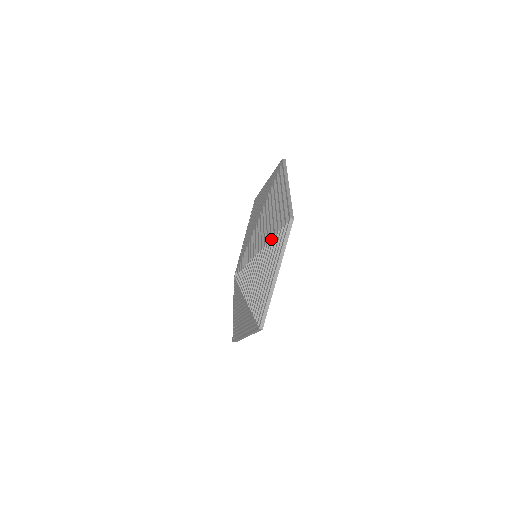
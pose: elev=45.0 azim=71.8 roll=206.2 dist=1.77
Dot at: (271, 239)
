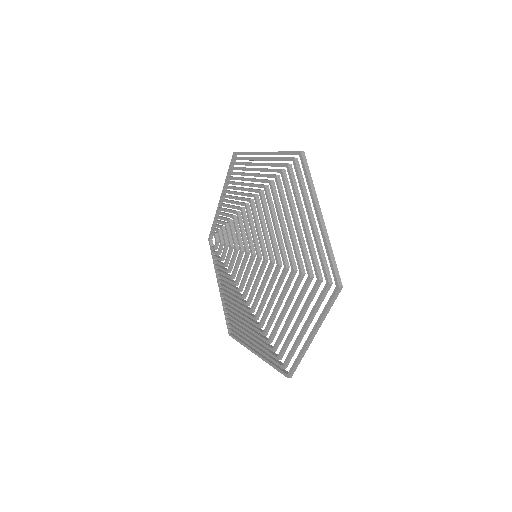
Dot at: (293, 272)
